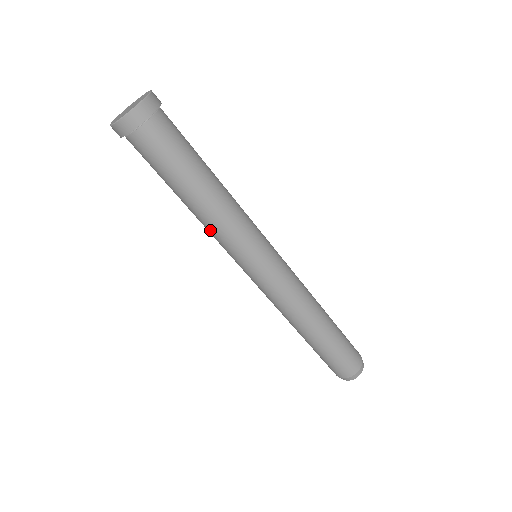
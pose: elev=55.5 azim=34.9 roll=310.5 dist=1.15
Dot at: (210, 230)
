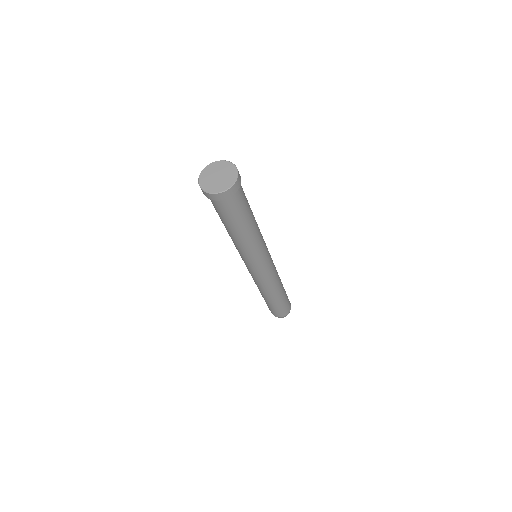
Dot at: (234, 244)
